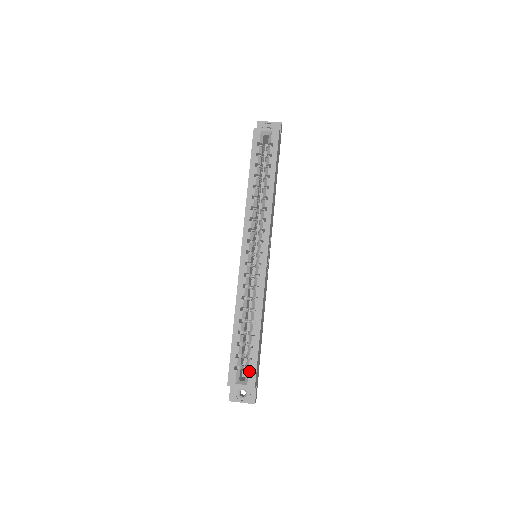
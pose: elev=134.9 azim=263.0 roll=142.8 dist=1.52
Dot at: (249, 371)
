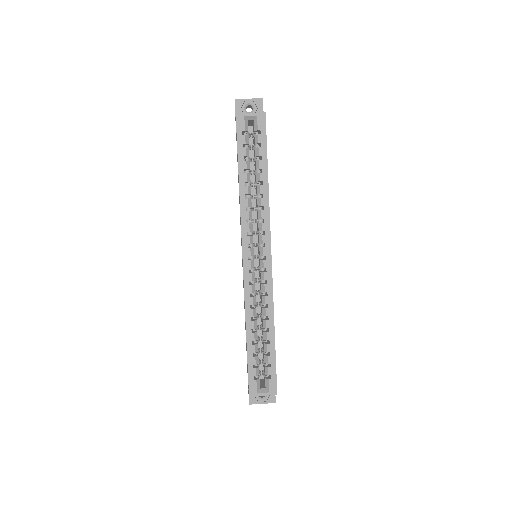
Dot at: (269, 379)
